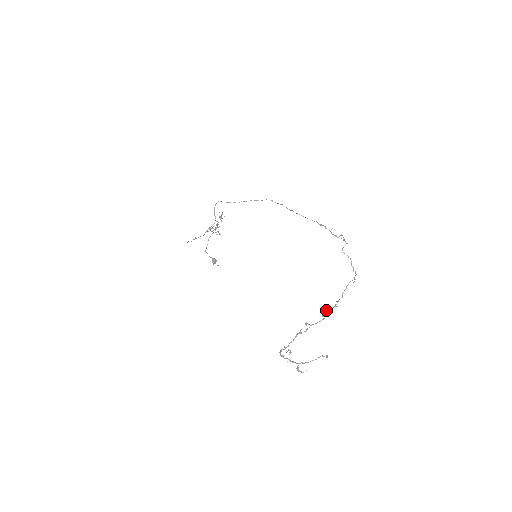
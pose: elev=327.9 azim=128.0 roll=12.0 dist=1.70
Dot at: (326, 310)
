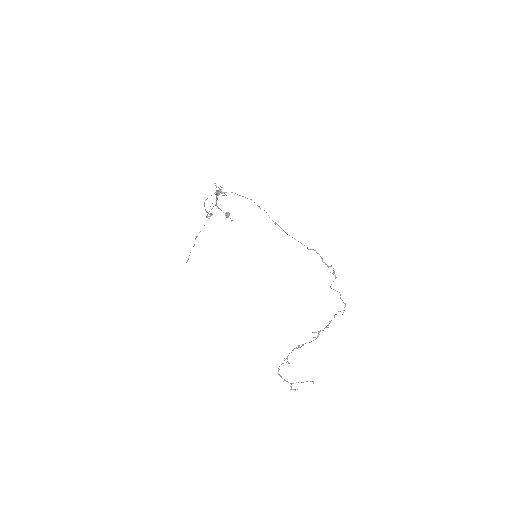
Dot at: (318, 332)
